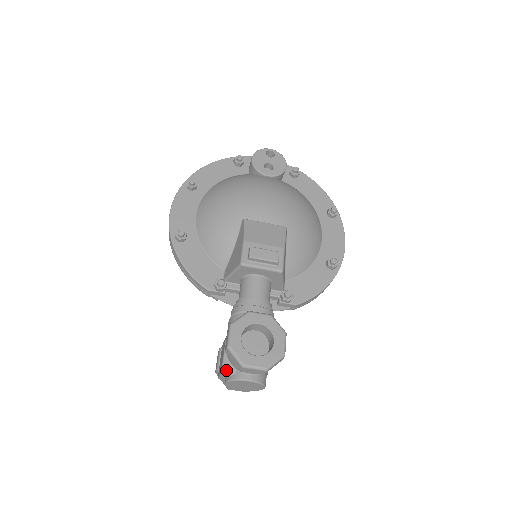
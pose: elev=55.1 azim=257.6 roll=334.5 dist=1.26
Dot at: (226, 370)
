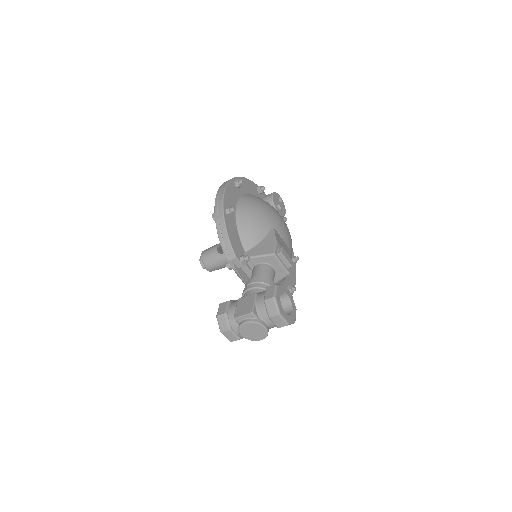
Dot at: (255, 313)
